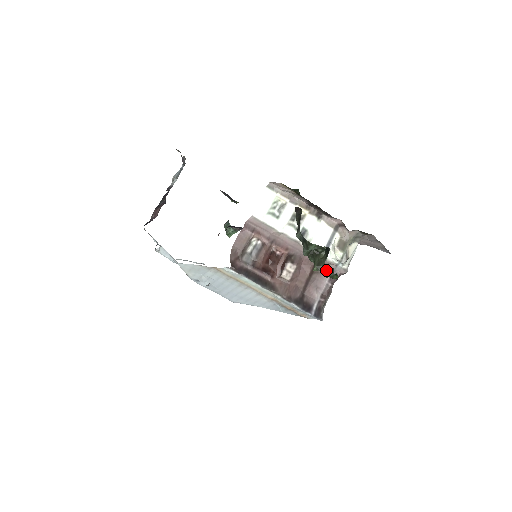
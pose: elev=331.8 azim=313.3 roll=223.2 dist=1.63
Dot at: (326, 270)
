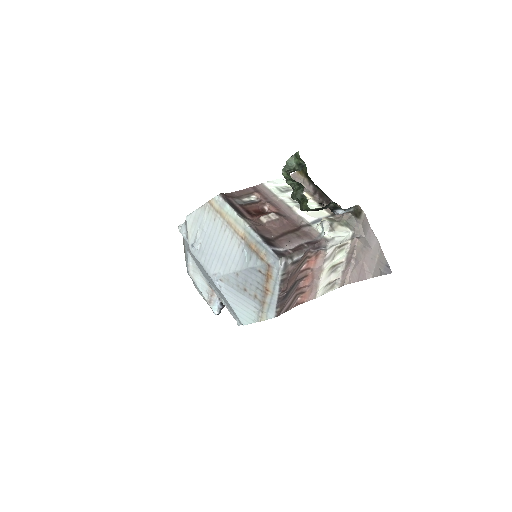
Dot at: (297, 189)
